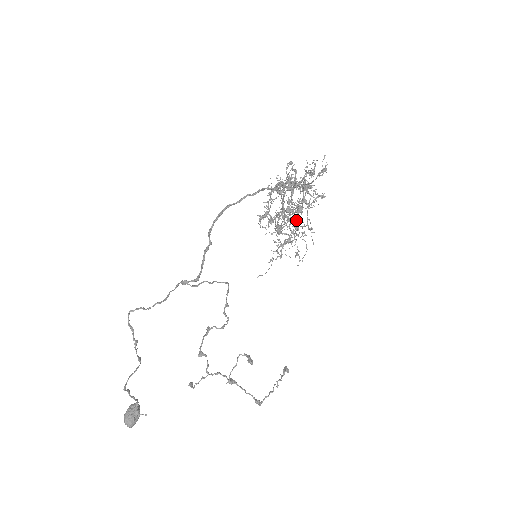
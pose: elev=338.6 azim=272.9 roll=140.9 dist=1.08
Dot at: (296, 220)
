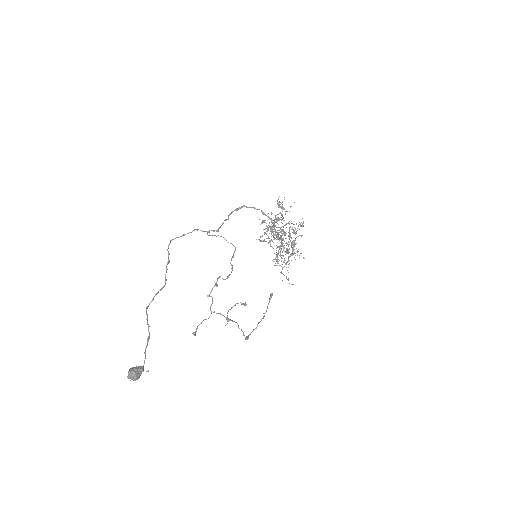
Dot at: occluded
